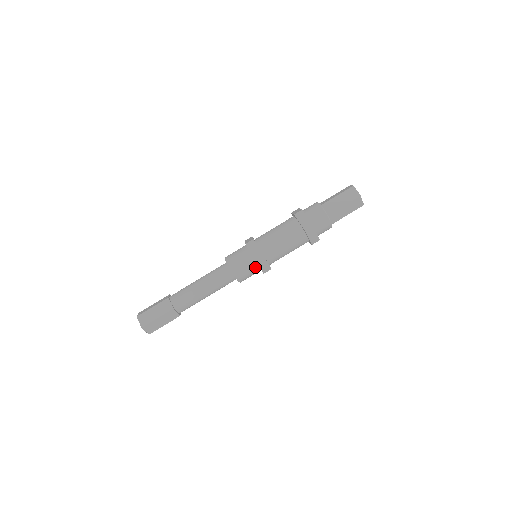
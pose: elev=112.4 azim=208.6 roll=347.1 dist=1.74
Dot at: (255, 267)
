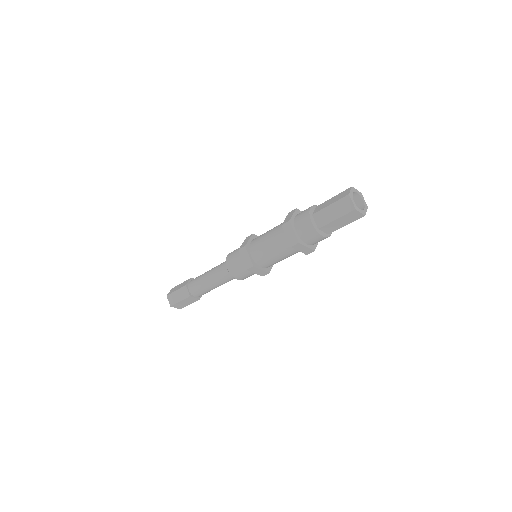
Dot at: occluded
